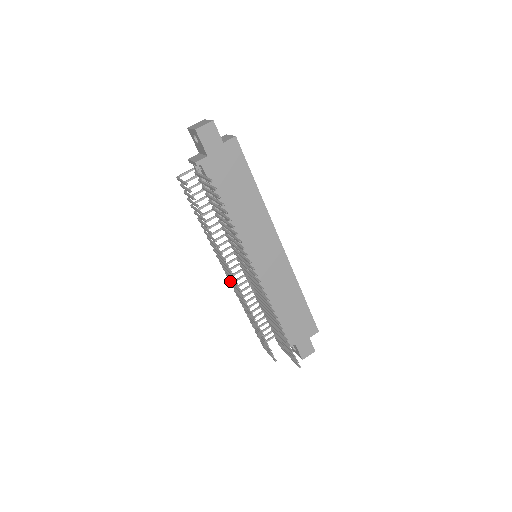
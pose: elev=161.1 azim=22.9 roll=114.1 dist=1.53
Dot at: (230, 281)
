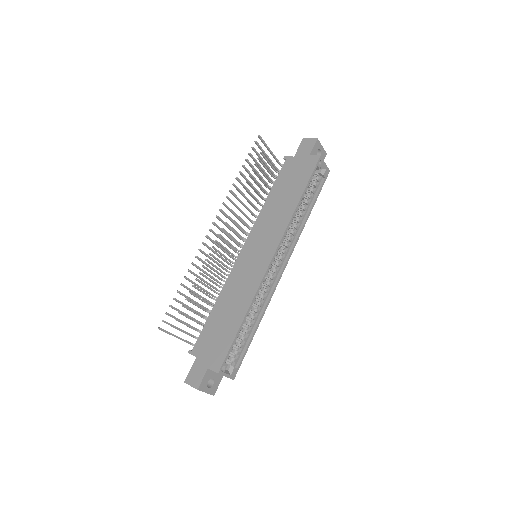
Dot at: occluded
